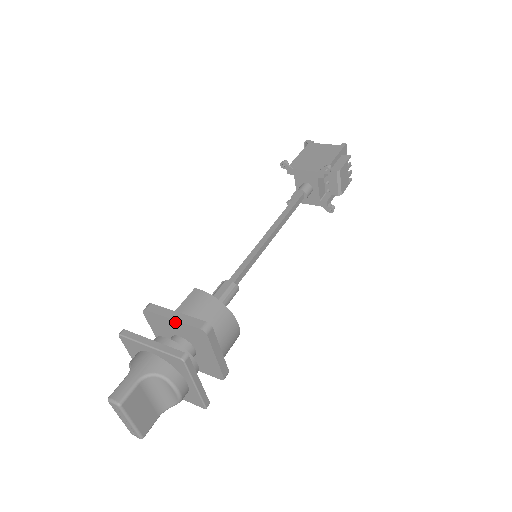
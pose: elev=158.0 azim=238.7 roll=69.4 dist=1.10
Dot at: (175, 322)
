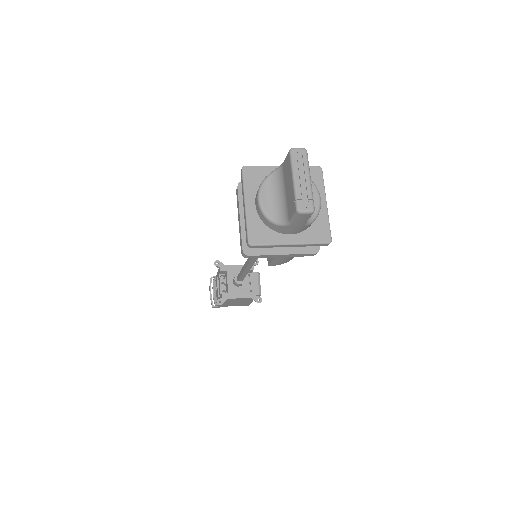
Dot at: occluded
